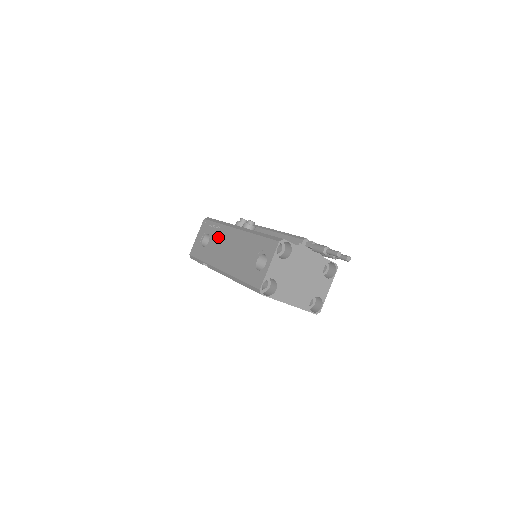
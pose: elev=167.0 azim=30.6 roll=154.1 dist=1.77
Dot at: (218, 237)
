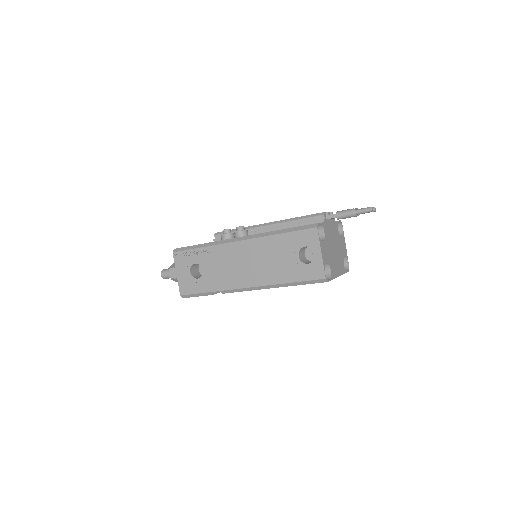
Dot at: (216, 260)
